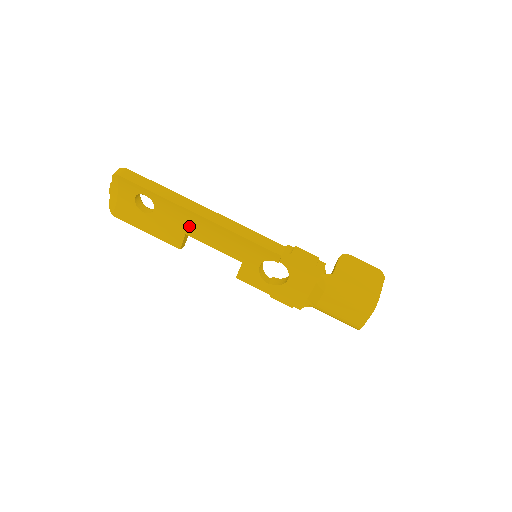
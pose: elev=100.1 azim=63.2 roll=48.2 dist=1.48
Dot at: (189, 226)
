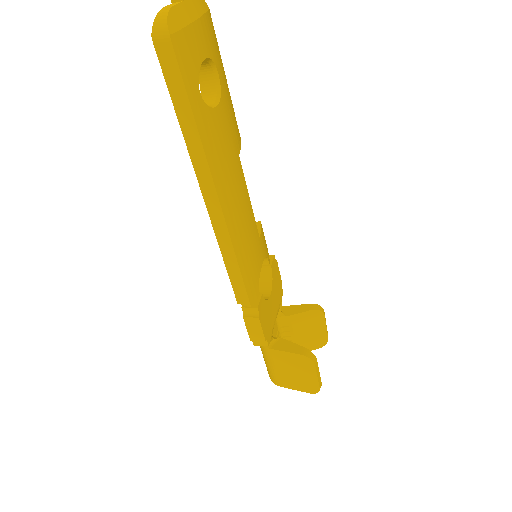
Dot at: occluded
